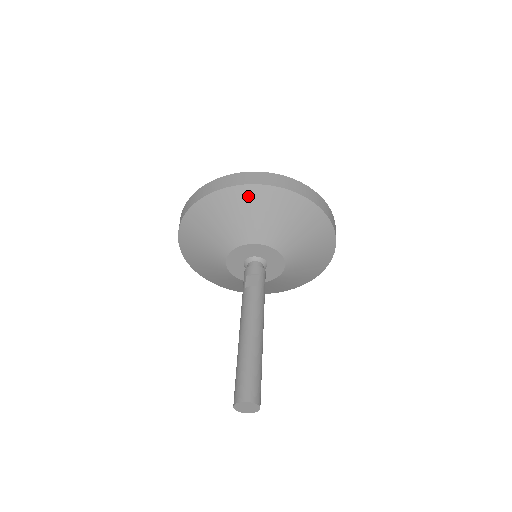
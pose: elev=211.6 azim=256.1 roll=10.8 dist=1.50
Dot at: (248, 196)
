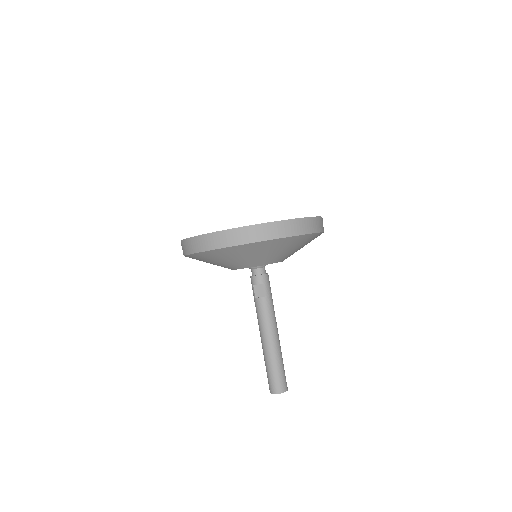
Dot at: (241, 250)
